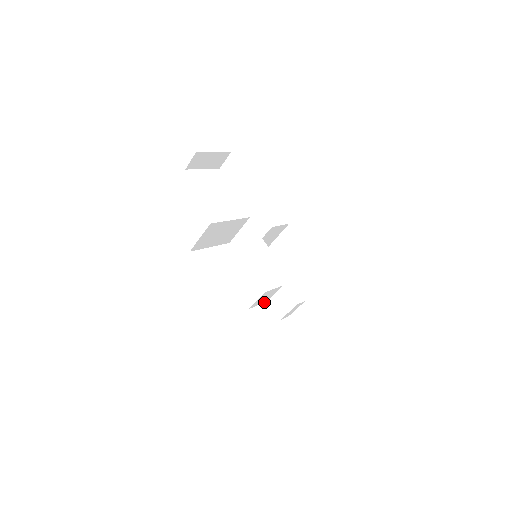
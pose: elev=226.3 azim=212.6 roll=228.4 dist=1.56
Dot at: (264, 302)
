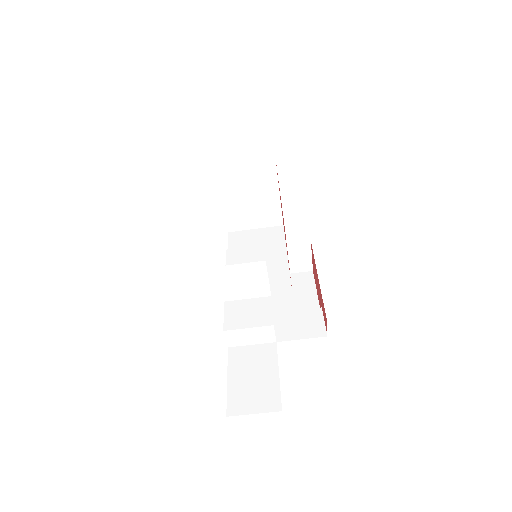
Dot at: (224, 296)
